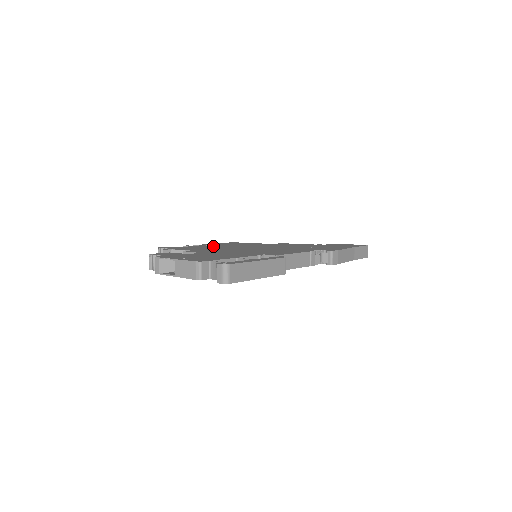
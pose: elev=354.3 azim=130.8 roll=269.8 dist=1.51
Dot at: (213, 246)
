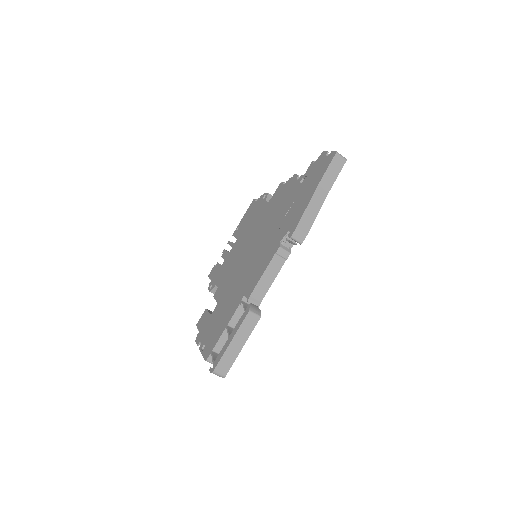
Dot at: (234, 248)
